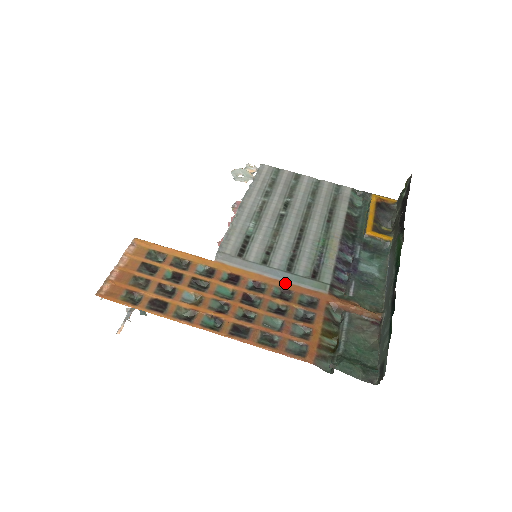
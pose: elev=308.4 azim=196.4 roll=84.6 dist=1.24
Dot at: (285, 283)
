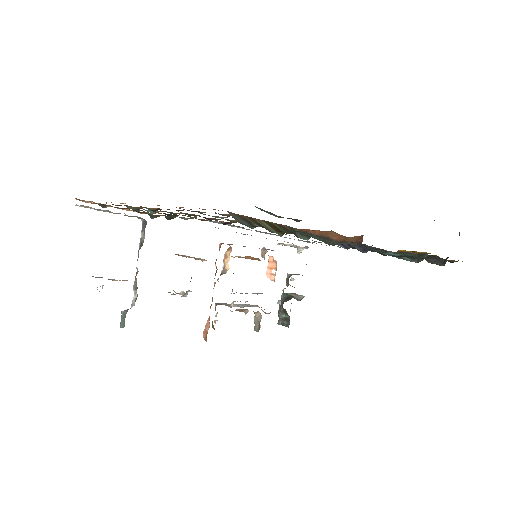
Dot at: occluded
